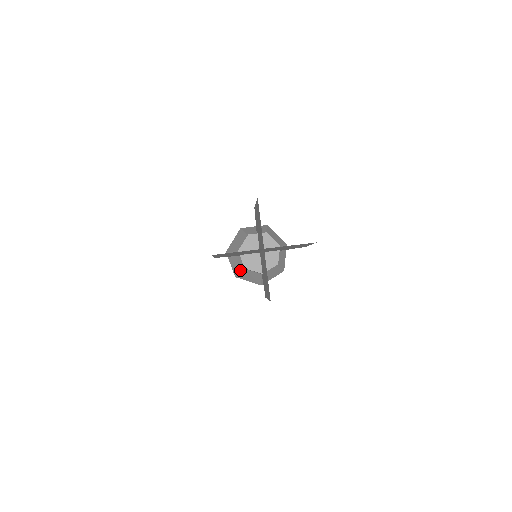
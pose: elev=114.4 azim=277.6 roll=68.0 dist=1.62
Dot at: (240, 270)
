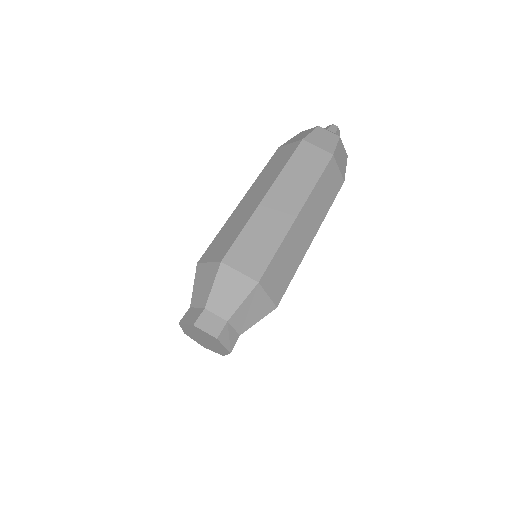
Dot at: occluded
